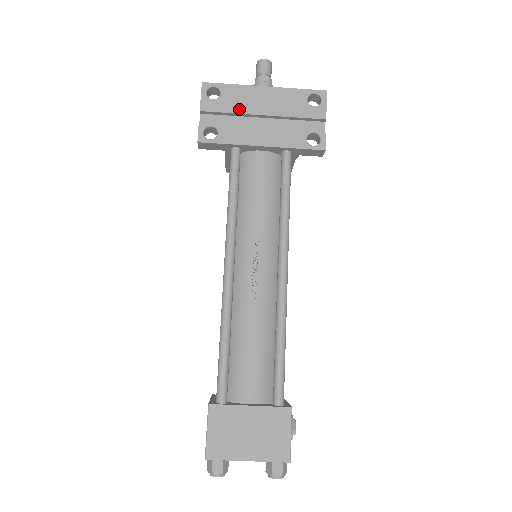
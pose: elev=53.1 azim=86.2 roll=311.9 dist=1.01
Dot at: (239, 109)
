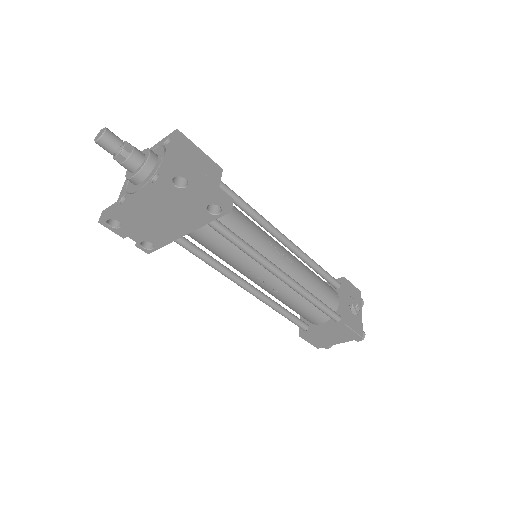
Dot at: (142, 223)
